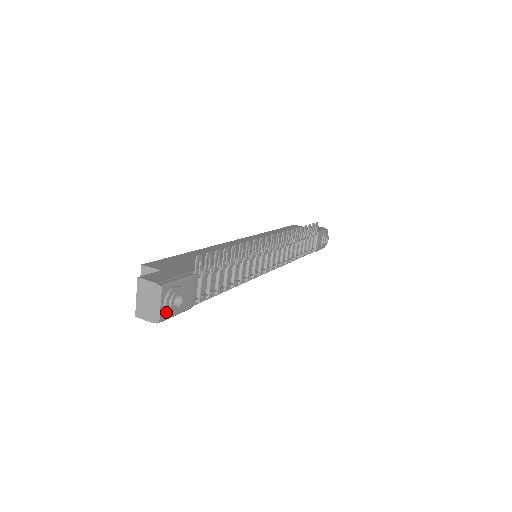
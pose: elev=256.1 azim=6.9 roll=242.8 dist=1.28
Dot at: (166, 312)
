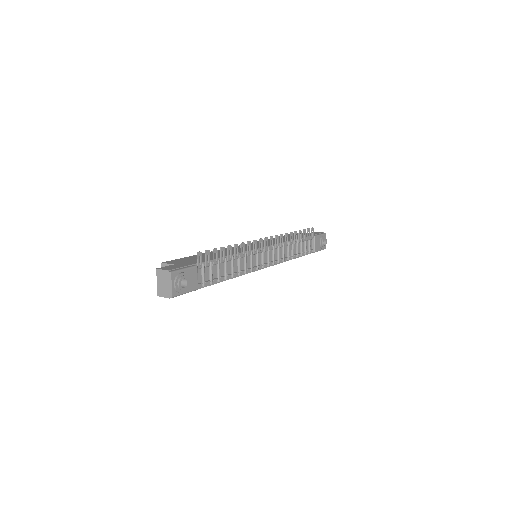
Dot at: (176, 290)
